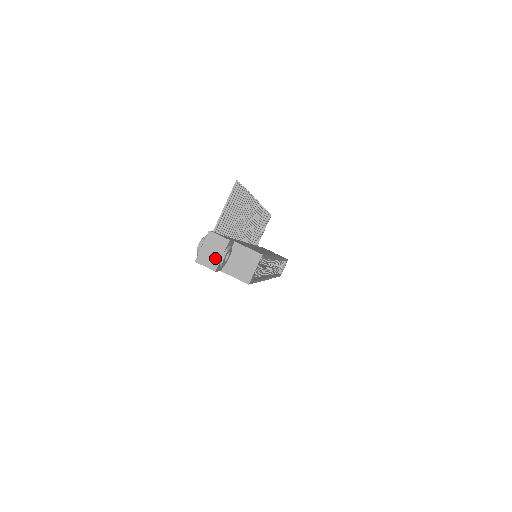
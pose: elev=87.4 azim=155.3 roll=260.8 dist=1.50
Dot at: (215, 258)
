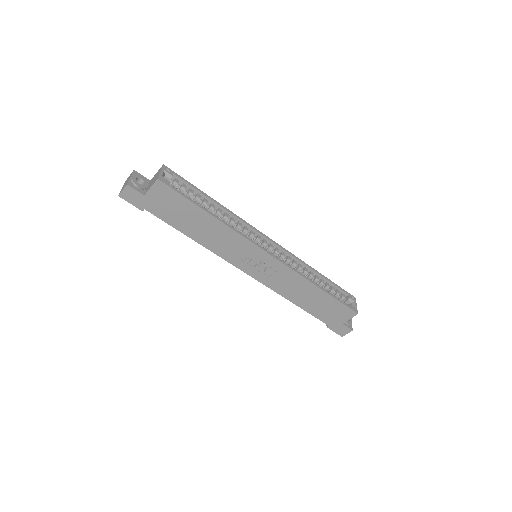
Dot at: (127, 182)
